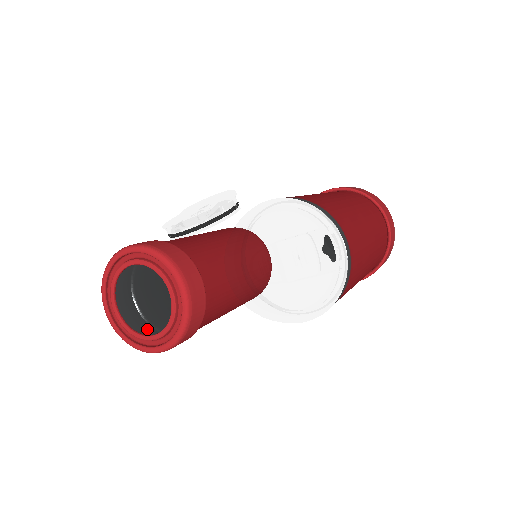
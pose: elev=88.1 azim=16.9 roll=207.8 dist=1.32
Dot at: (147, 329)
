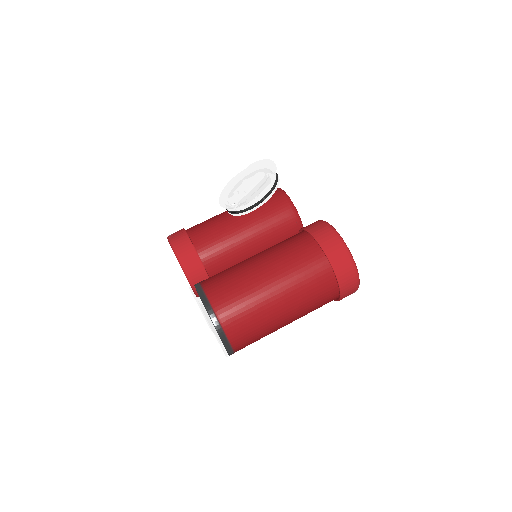
Dot at: occluded
